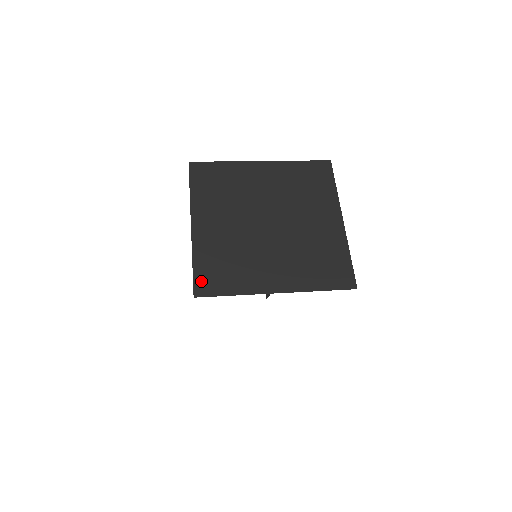
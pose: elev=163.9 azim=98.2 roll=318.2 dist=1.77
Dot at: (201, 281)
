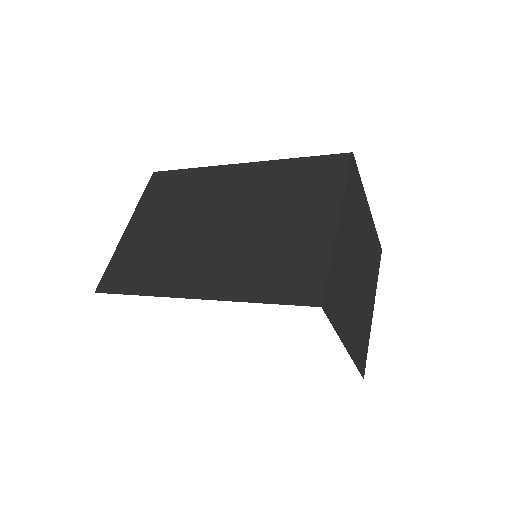
Dot at: (328, 293)
